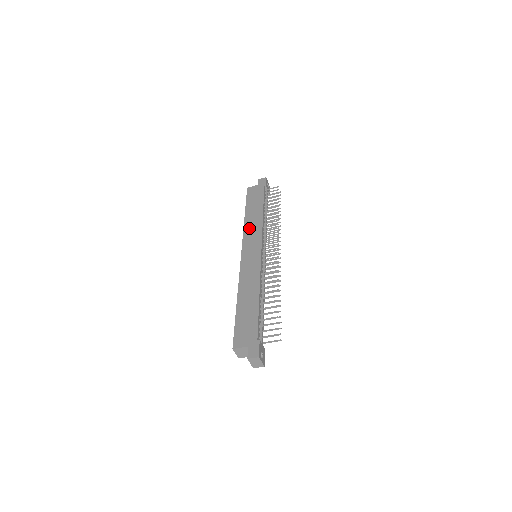
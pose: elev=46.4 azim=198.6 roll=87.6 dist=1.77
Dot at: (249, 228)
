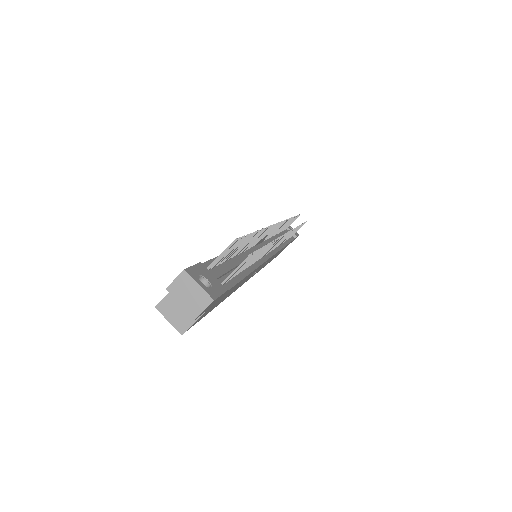
Dot at: occluded
